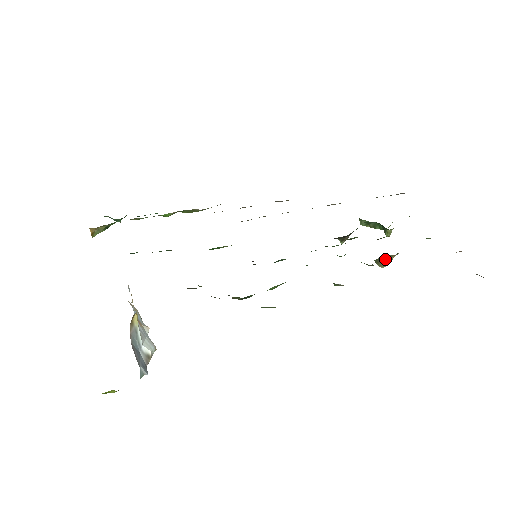
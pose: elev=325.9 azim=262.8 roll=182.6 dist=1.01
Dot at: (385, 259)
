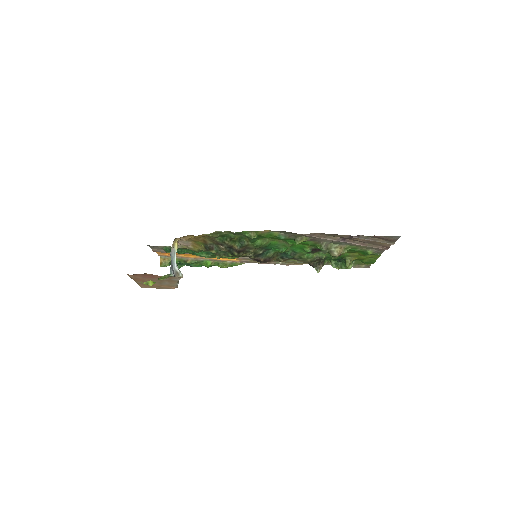
Dot at: (335, 249)
